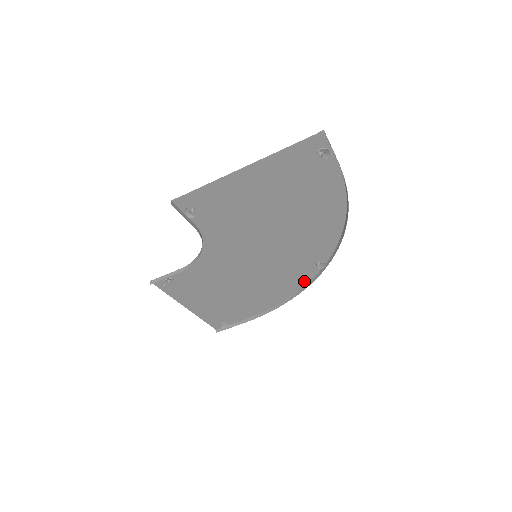
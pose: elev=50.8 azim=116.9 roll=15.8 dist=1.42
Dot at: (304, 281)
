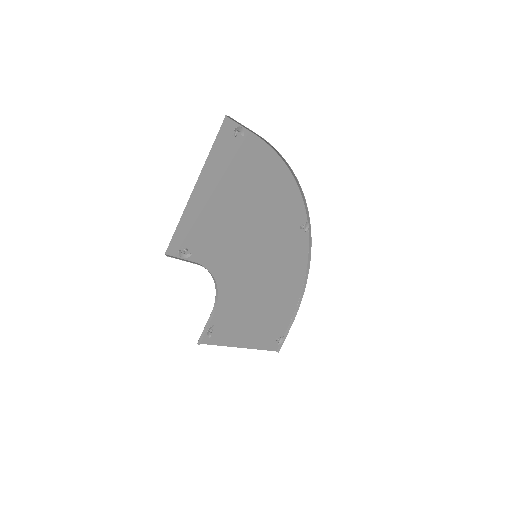
Dot at: (305, 251)
